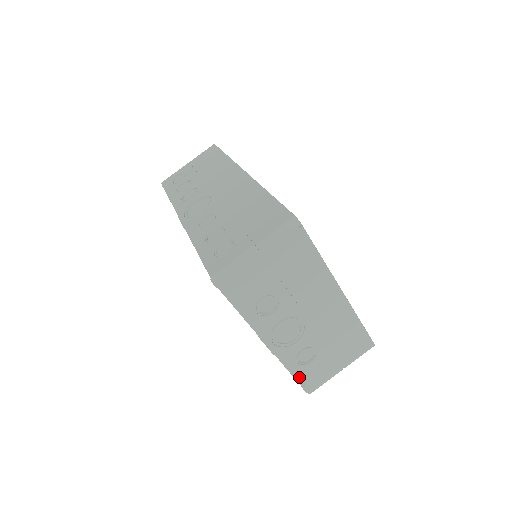
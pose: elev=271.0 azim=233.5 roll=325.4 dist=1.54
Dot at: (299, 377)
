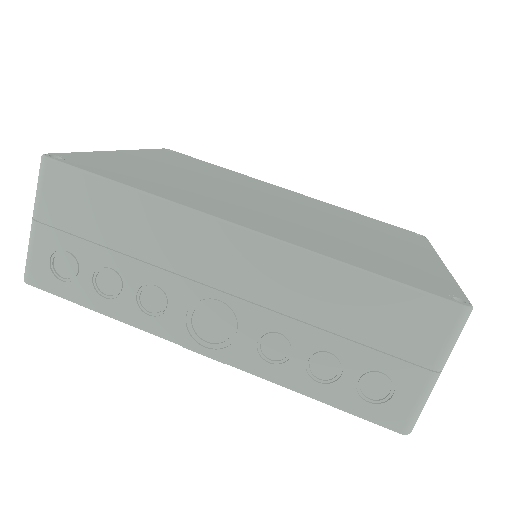
Dot at: occluded
